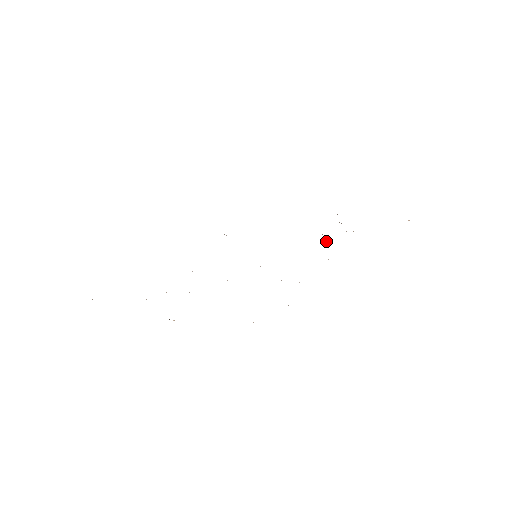
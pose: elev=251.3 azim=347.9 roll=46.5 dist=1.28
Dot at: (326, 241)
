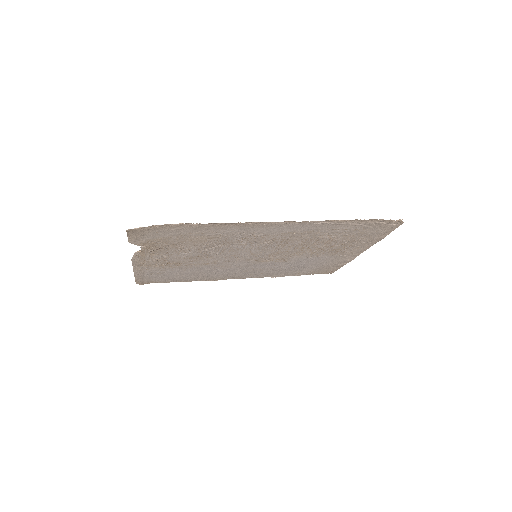
Dot at: (312, 239)
